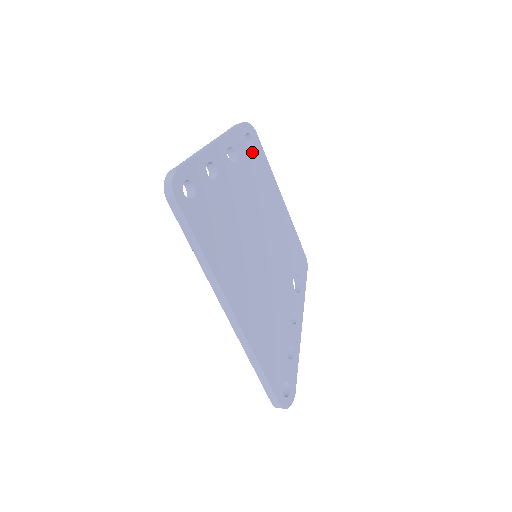
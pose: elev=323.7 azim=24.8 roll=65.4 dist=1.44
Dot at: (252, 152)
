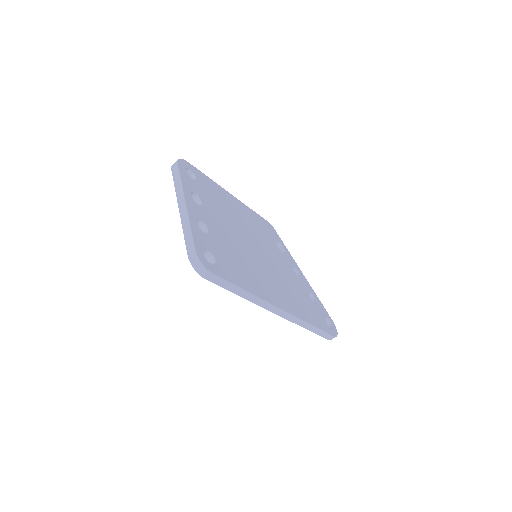
Dot at: (198, 181)
